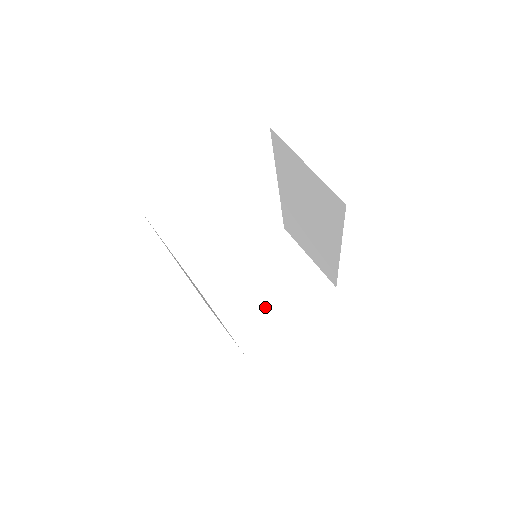
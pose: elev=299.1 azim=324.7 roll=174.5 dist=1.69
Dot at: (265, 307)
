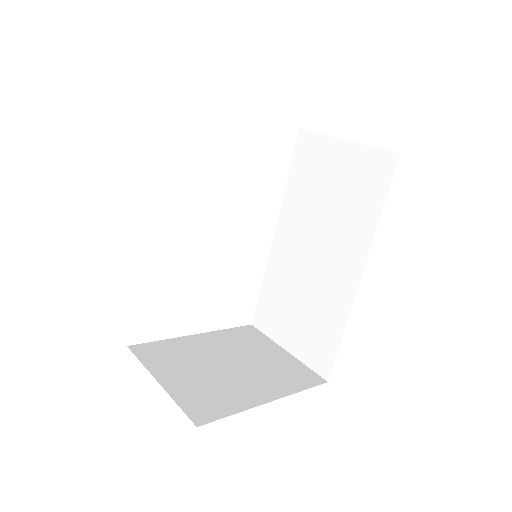
Dot at: (230, 381)
